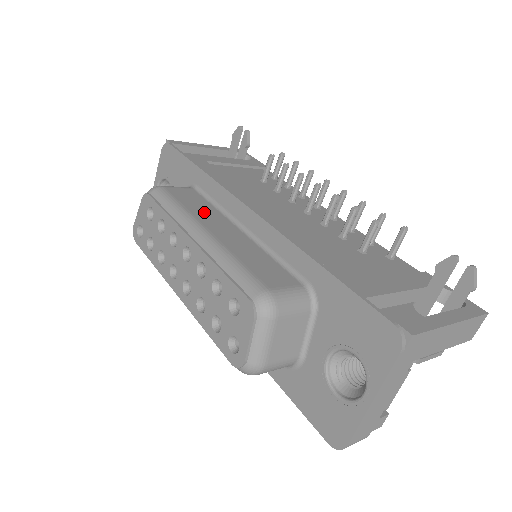
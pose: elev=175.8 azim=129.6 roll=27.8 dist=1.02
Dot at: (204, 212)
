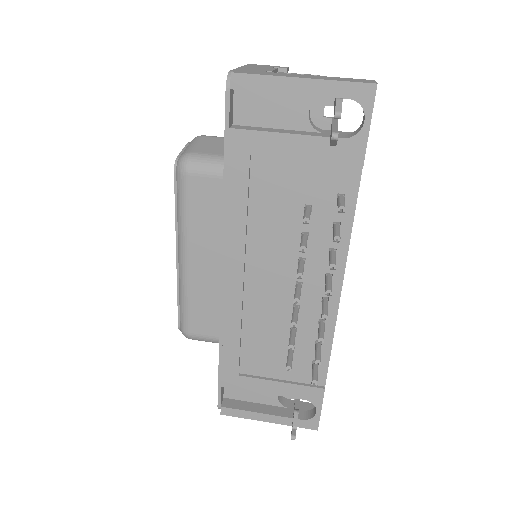
Dot at: (203, 231)
